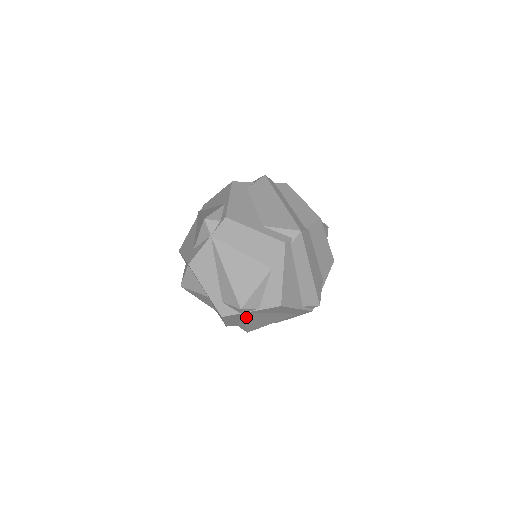
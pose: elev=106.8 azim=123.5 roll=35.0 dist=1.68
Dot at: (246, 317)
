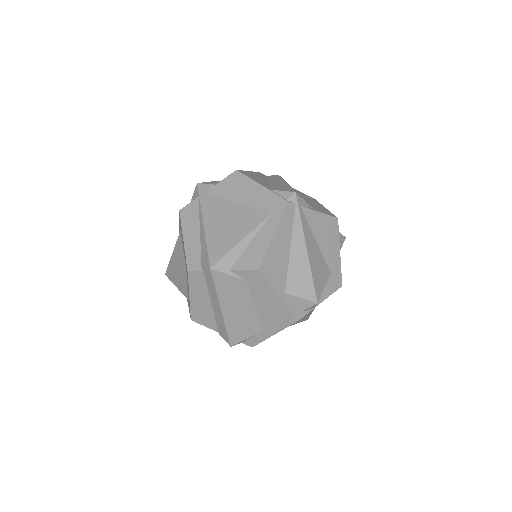
Dot at: (204, 208)
